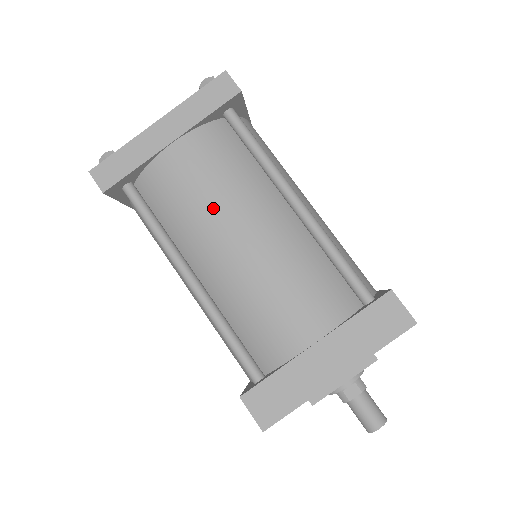
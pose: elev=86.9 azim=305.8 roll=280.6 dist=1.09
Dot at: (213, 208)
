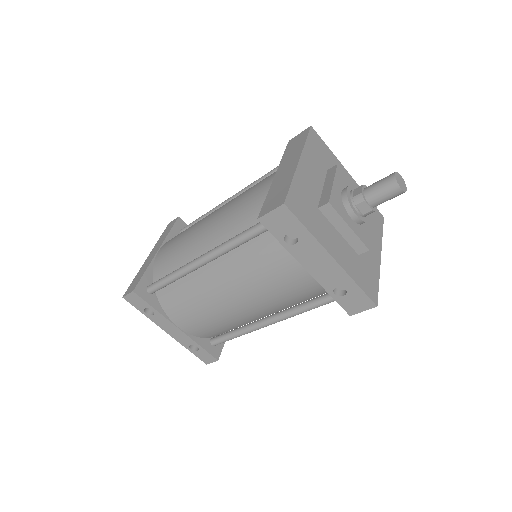
Dot at: (190, 232)
